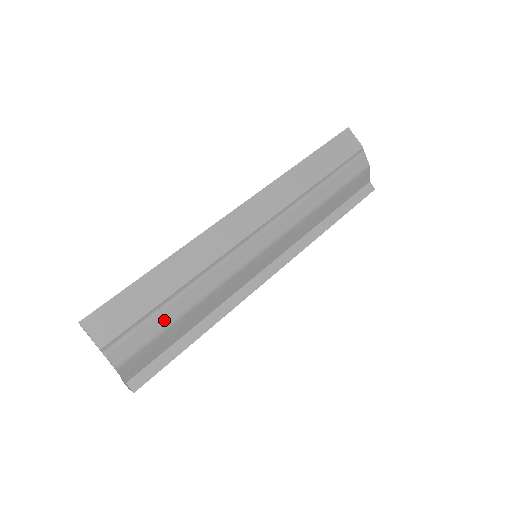
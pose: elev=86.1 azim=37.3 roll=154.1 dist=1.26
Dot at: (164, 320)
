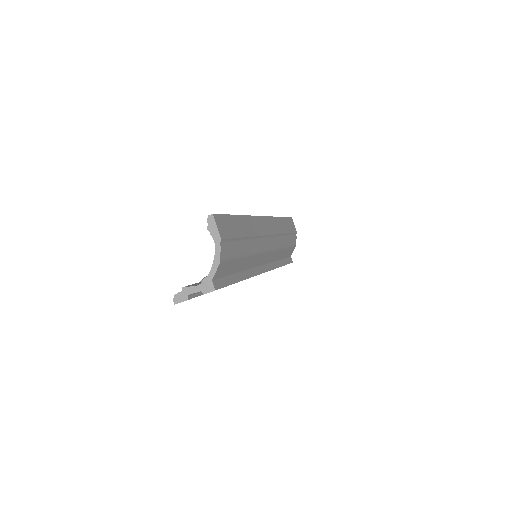
Dot at: (239, 251)
